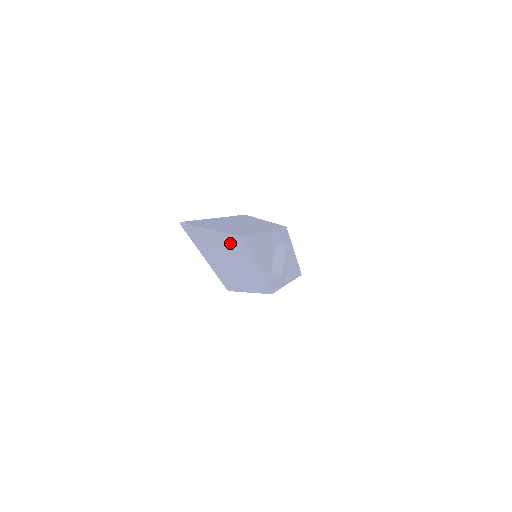
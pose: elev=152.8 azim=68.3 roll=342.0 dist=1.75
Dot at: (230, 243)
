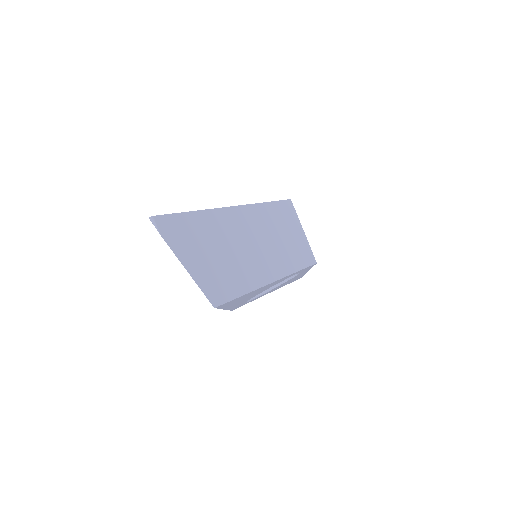
Dot at: occluded
